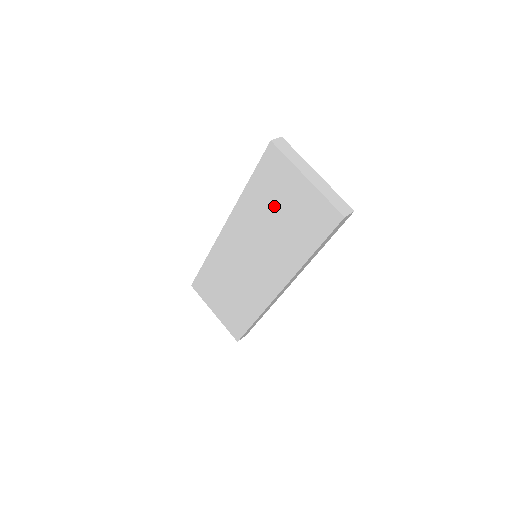
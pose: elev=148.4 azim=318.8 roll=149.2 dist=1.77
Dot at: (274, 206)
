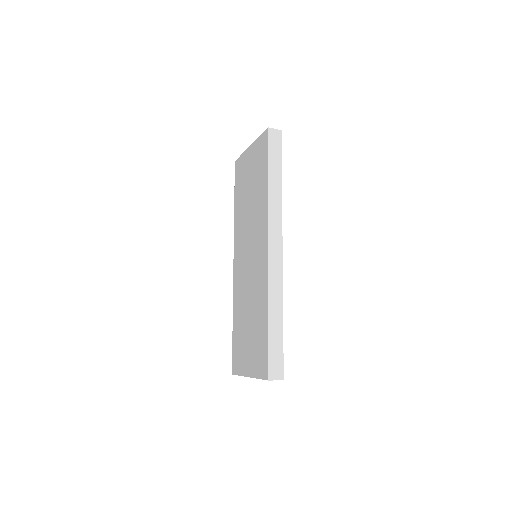
Dot at: (246, 191)
